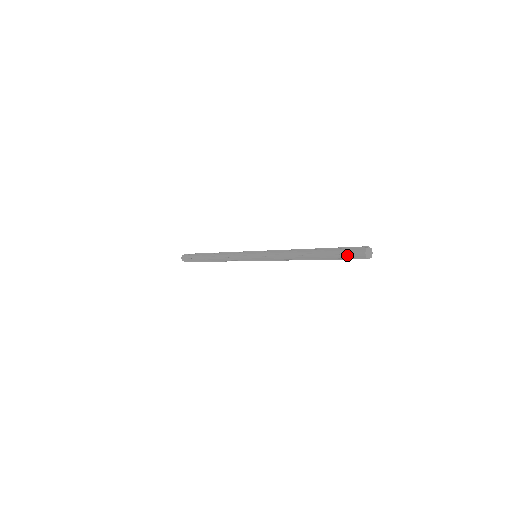
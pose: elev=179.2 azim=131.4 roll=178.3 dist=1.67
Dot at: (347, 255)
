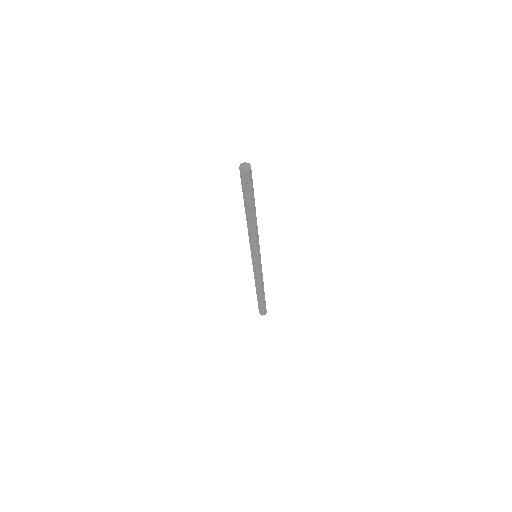
Dot at: (242, 183)
